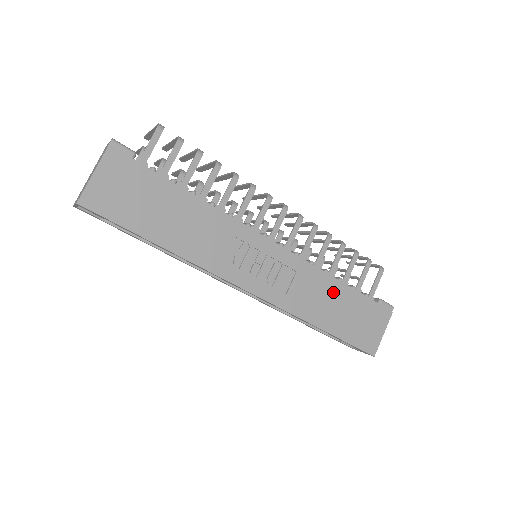
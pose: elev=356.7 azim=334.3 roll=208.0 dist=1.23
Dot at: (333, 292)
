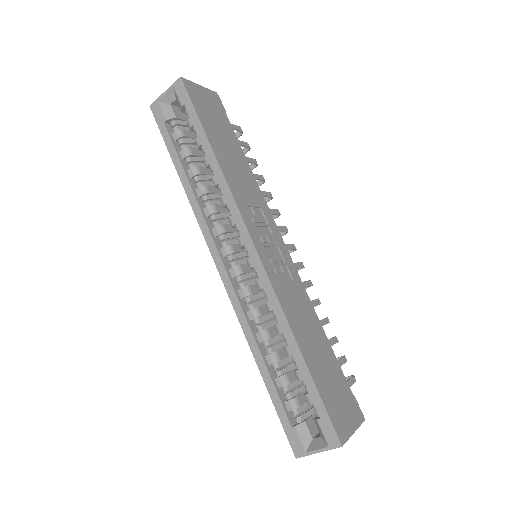
Dot at: (317, 332)
